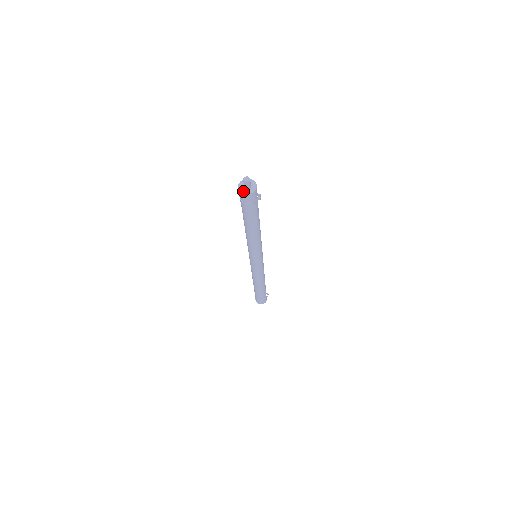
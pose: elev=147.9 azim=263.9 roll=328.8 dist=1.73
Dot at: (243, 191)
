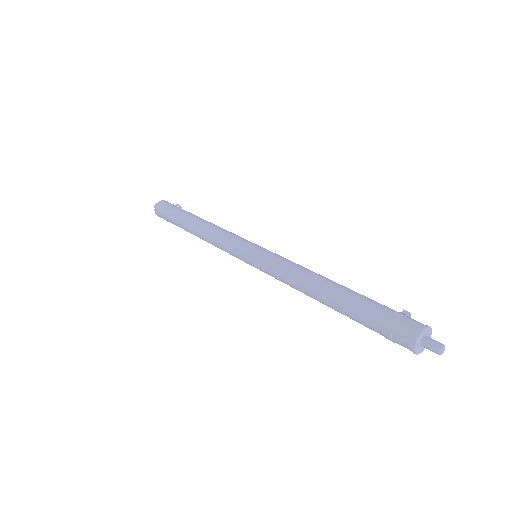
Dot at: (421, 351)
